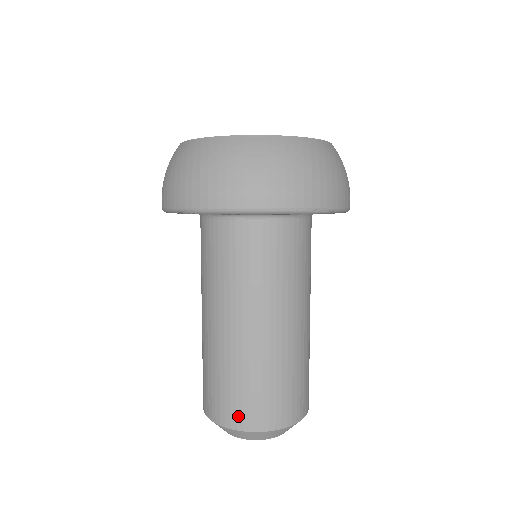
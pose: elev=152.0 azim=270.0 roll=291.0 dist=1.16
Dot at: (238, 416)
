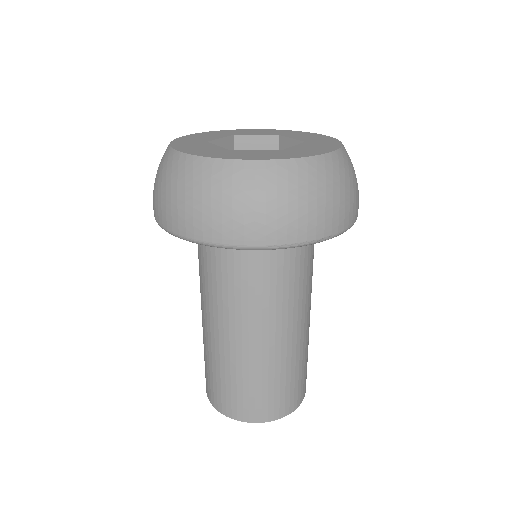
Dot at: (239, 410)
